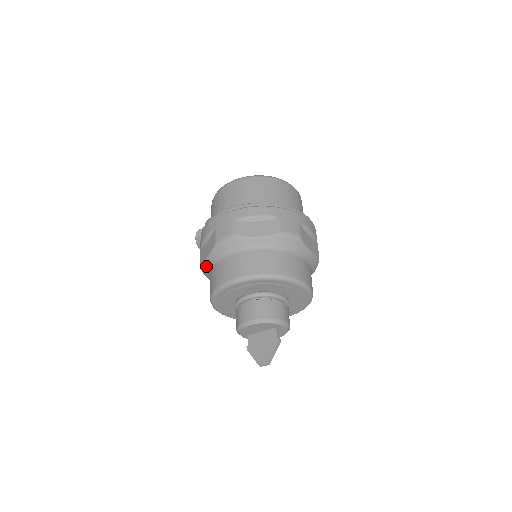
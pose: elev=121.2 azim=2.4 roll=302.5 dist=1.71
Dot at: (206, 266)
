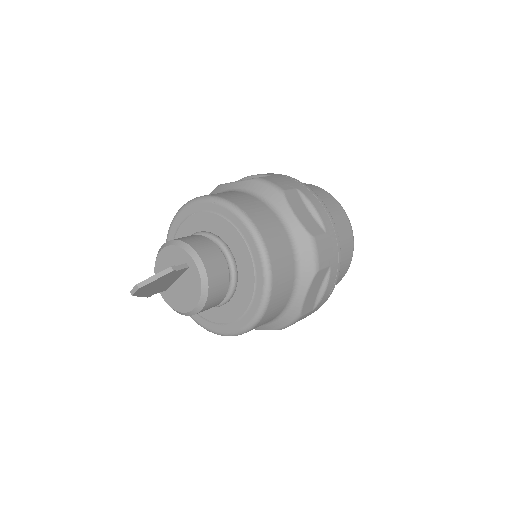
Dot at: occluded
